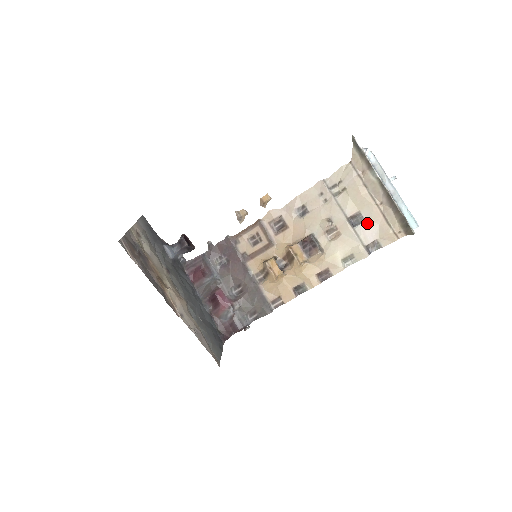
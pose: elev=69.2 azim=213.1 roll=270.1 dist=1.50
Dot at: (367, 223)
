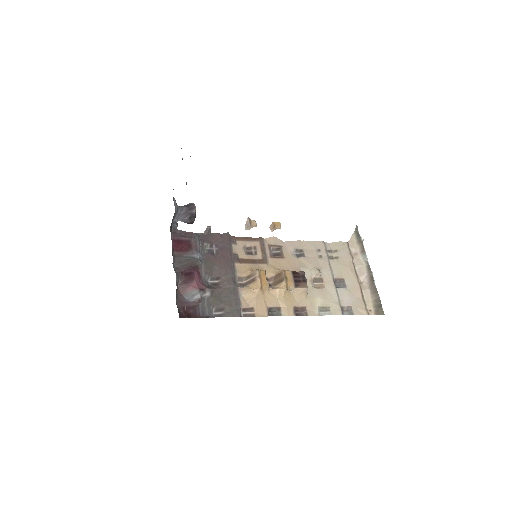
Dot at: (347, 290)
